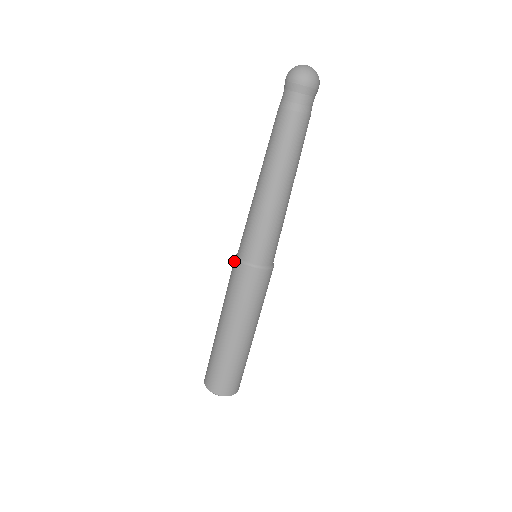
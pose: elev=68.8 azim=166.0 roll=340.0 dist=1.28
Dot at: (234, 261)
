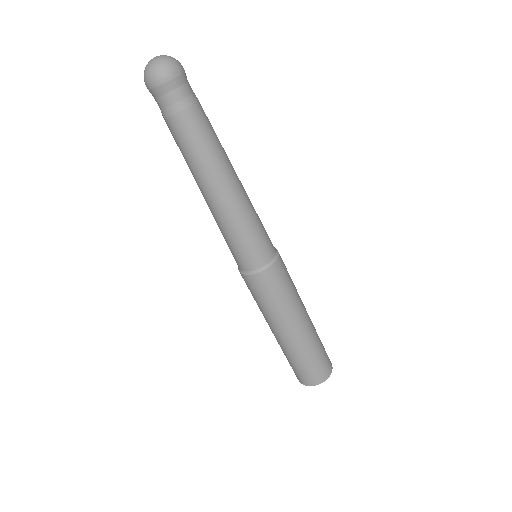
Dot at: occluded
